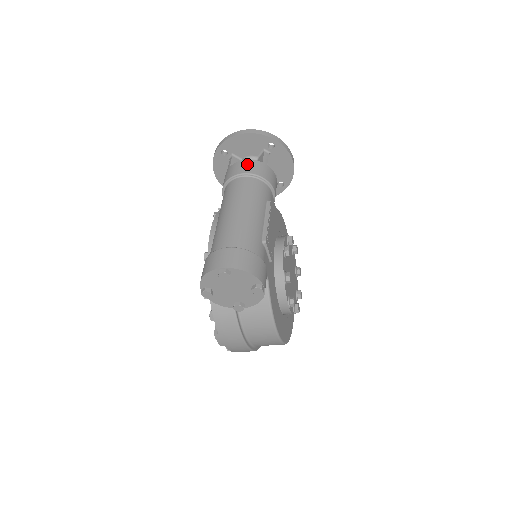
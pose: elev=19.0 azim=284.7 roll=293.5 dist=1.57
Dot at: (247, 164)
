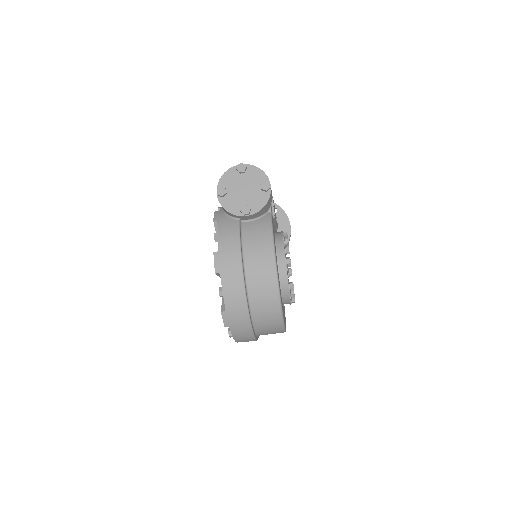
Dot at: occluded
